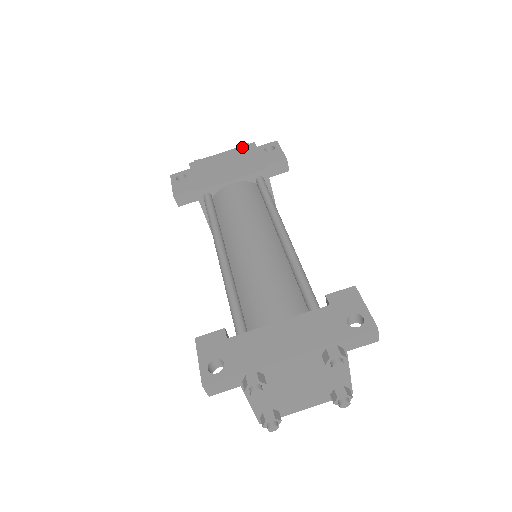
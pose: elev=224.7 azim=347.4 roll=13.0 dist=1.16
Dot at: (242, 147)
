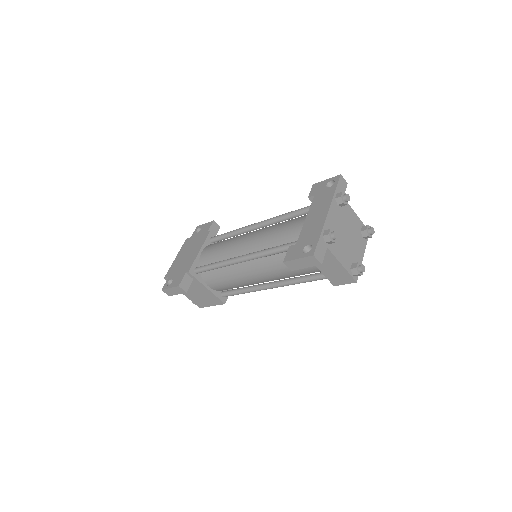
Dot at: (183, 246)
